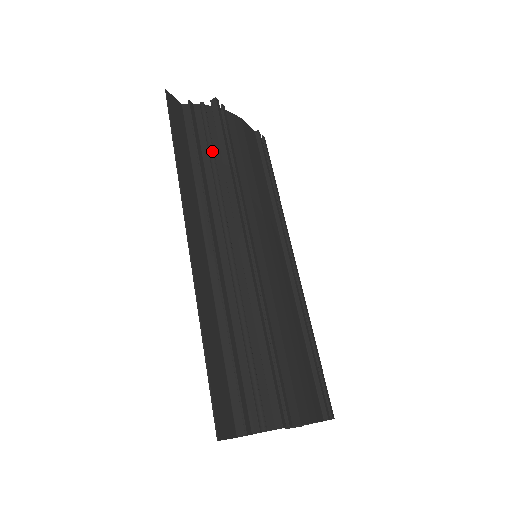
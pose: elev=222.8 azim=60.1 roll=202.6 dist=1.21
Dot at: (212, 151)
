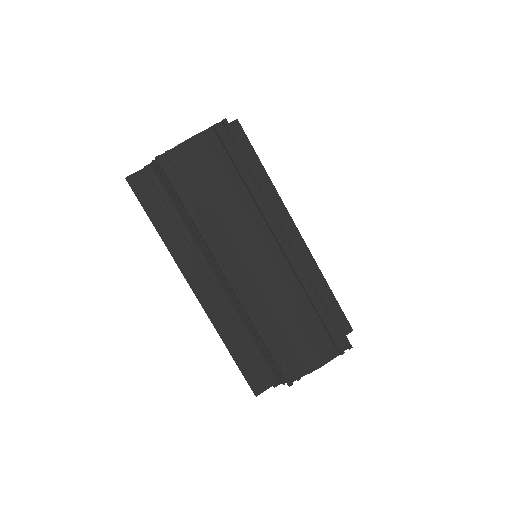
Dot at: (180, 207)
